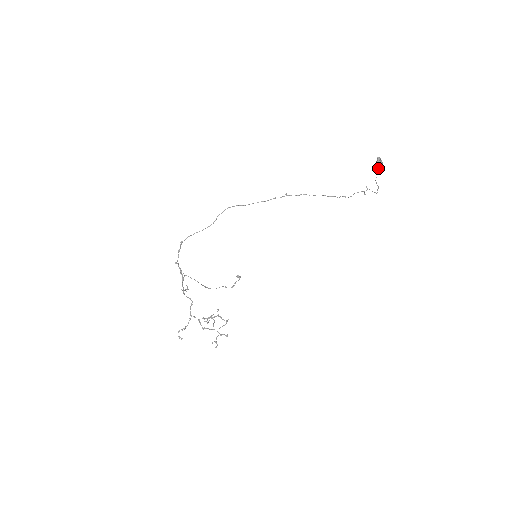
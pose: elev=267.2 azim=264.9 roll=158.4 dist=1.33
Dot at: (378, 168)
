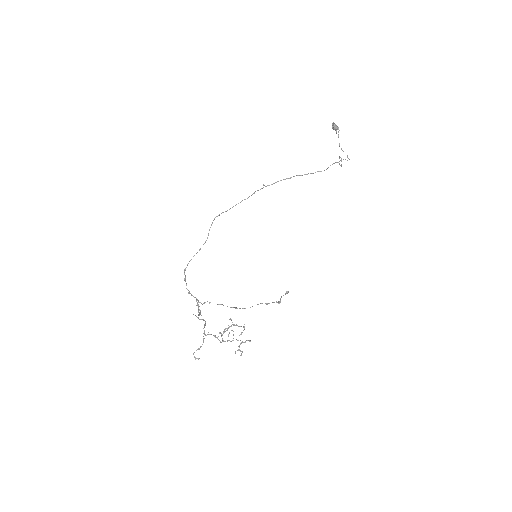
Dot at: (338, 134)
